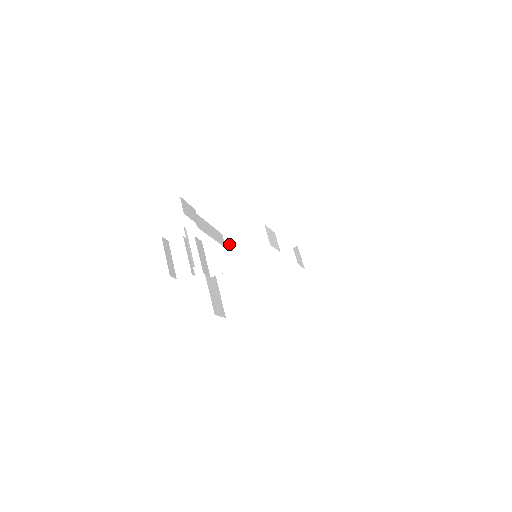
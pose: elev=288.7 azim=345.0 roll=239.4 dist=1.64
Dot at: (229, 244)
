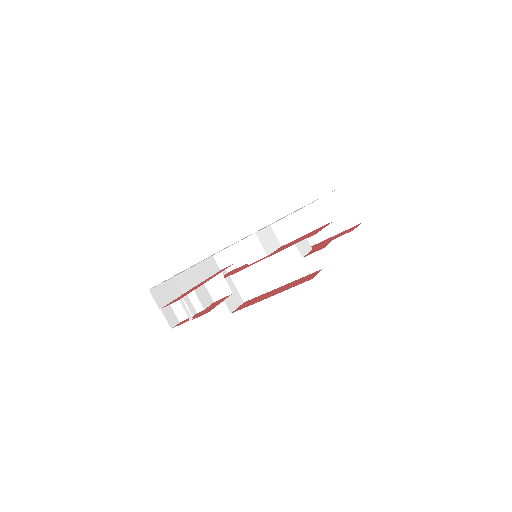
Dot at: (223, 266)
